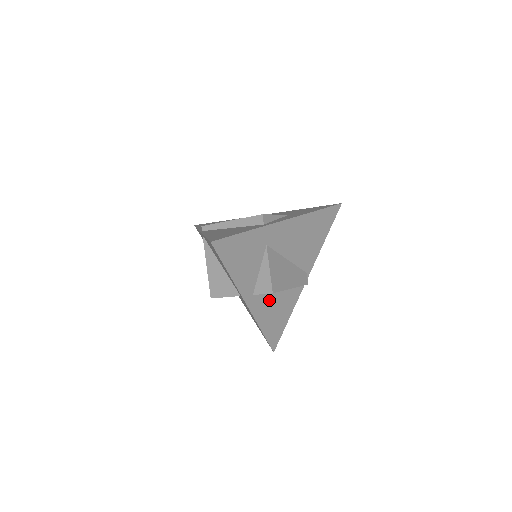
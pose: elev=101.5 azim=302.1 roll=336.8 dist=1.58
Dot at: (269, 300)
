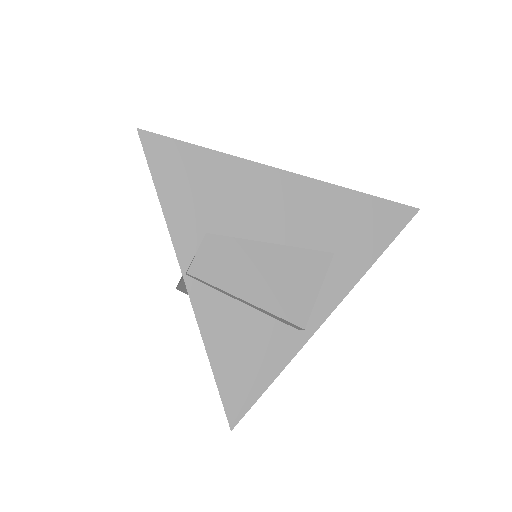
Dot at: occluded
